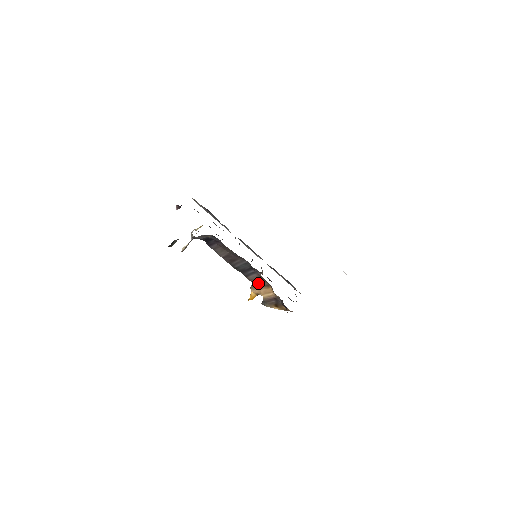
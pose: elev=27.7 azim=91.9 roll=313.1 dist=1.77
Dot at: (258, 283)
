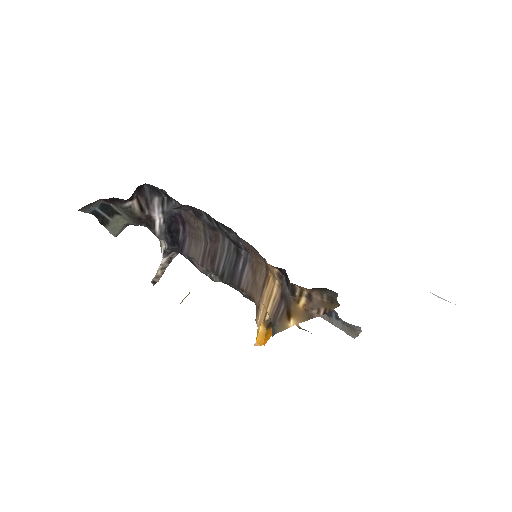
Dot at: (256, 287)
